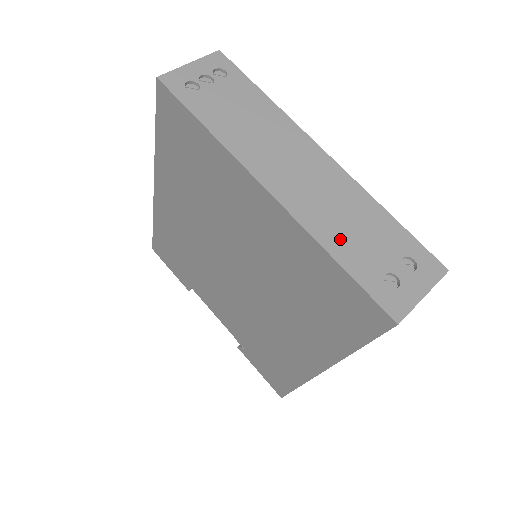
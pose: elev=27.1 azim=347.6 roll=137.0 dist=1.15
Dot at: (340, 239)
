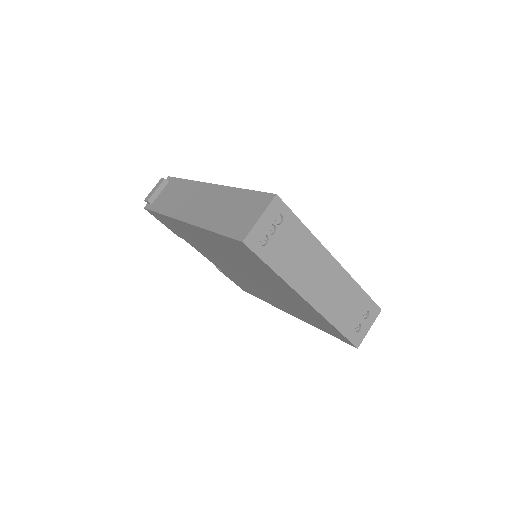
Dot at: (339, 316)
